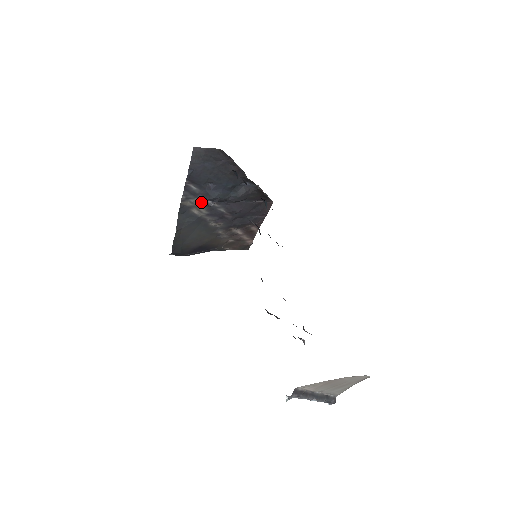
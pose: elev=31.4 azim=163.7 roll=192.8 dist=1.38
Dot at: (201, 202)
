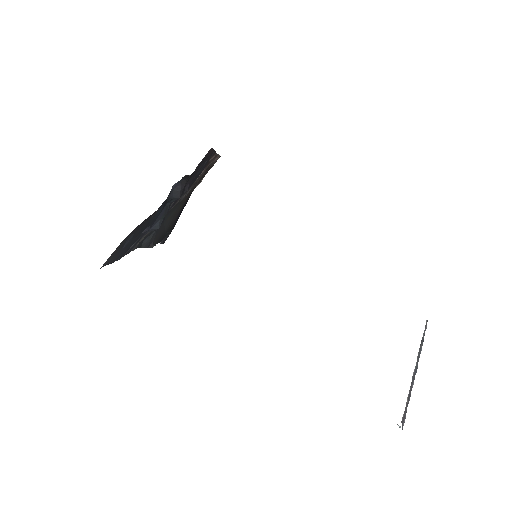
Dot at: occluded
